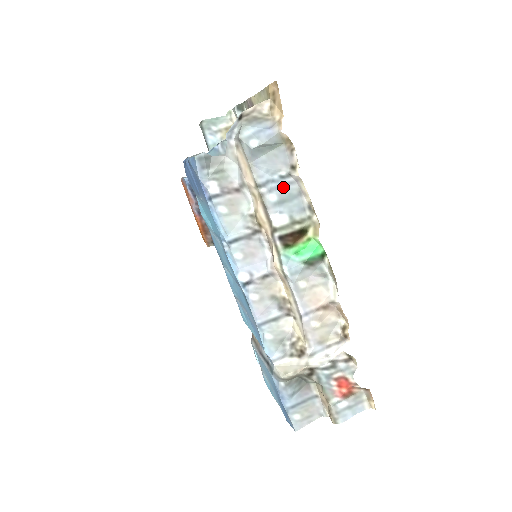
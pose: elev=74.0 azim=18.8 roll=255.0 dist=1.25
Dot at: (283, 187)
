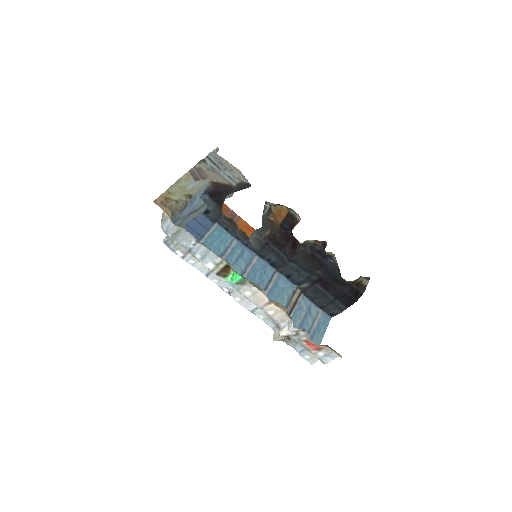
Dot at: (199, 249)
